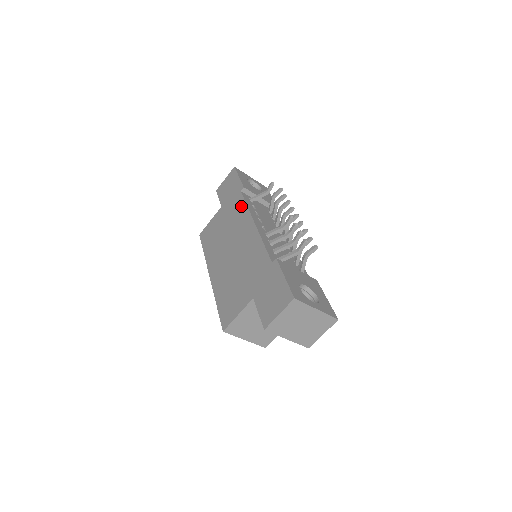
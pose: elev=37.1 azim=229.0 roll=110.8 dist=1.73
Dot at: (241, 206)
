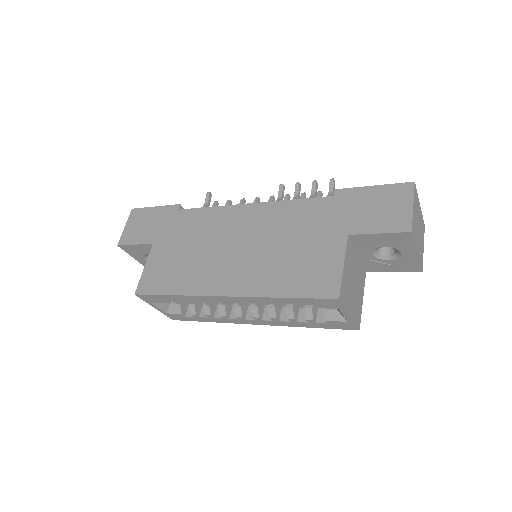
Dot at: (199, 214)
